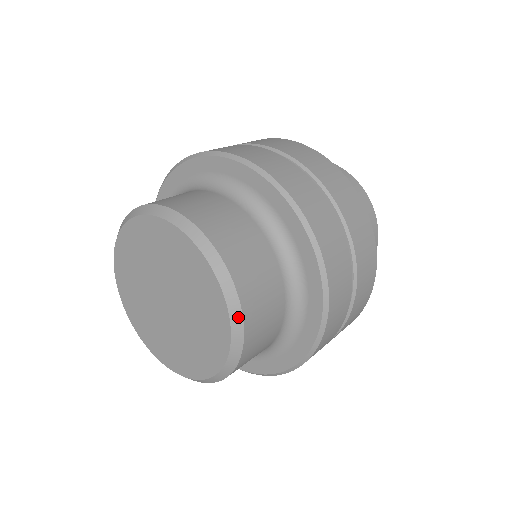
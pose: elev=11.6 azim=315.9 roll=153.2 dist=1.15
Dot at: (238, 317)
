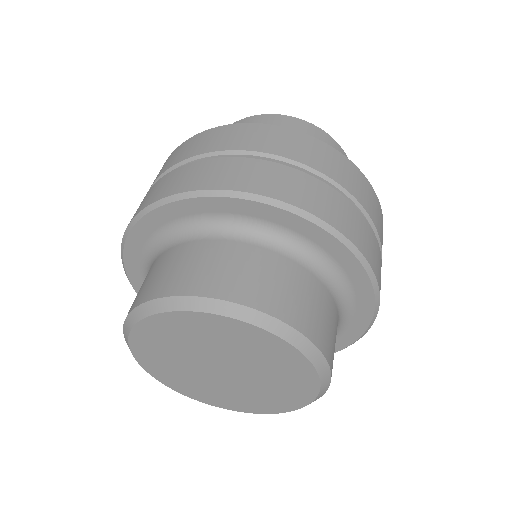
Dot at: (327, 382)
